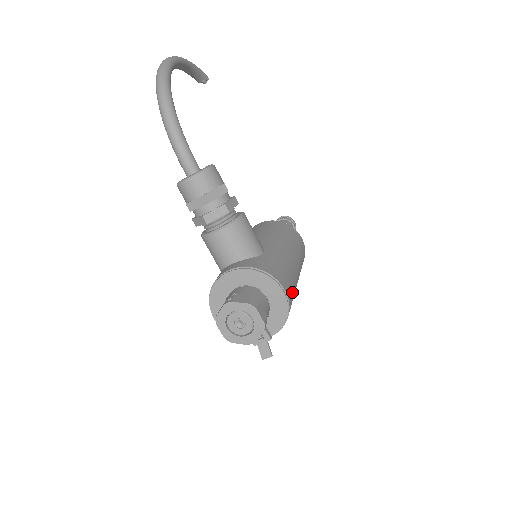
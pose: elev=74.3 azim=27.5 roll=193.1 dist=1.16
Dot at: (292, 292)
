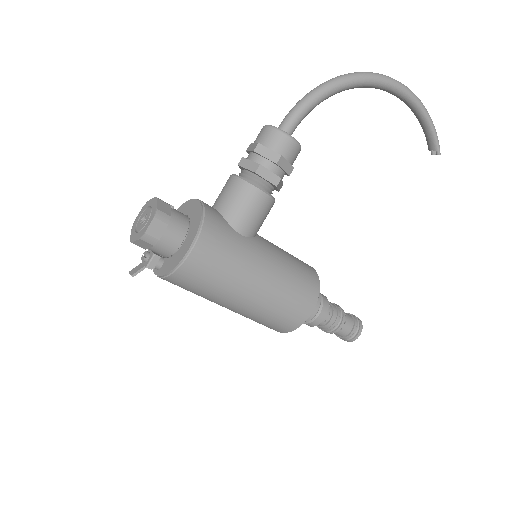
Dot at: (207, 274)
